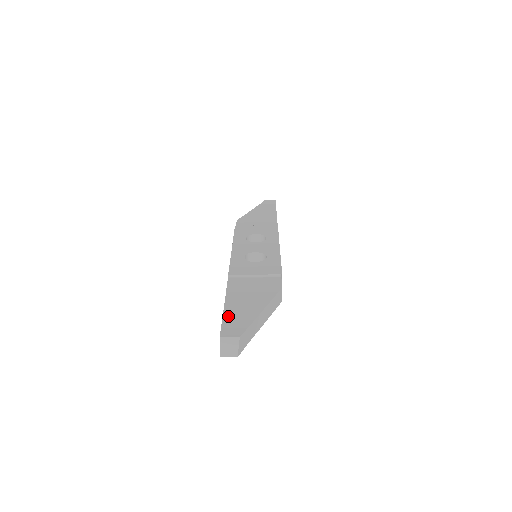
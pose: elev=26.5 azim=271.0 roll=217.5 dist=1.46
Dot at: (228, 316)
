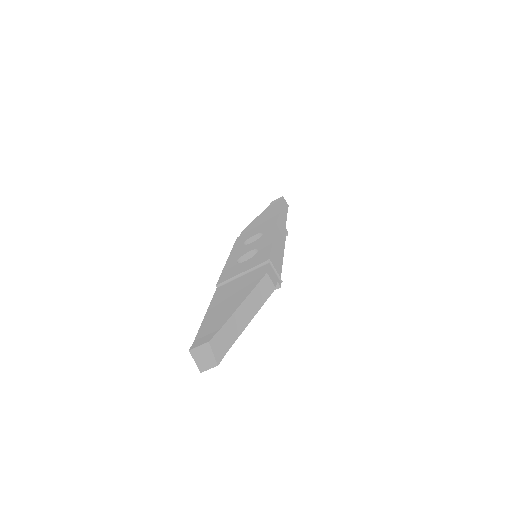
Dot at: (204, 326)
